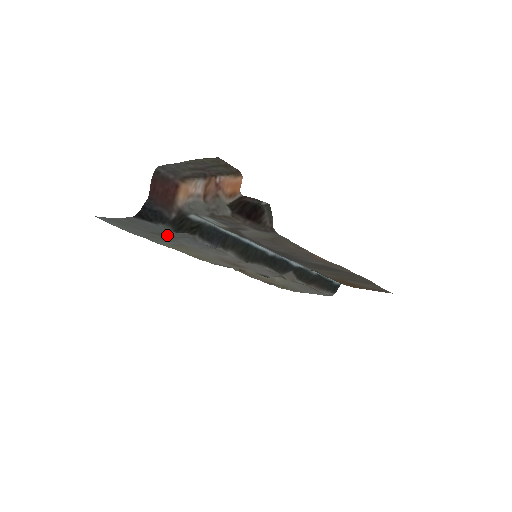
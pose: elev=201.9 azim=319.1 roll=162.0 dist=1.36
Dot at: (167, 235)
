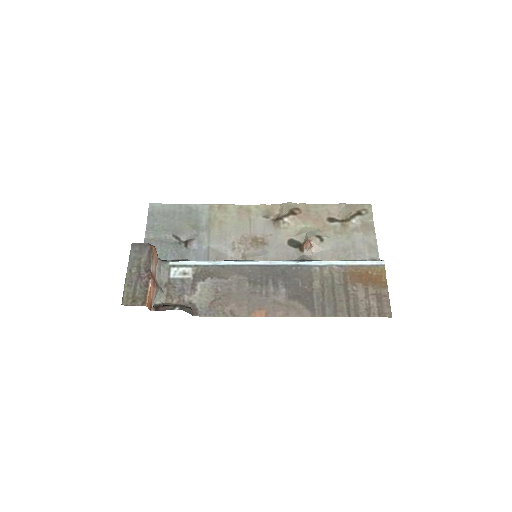
Dot at: (179, 245)
